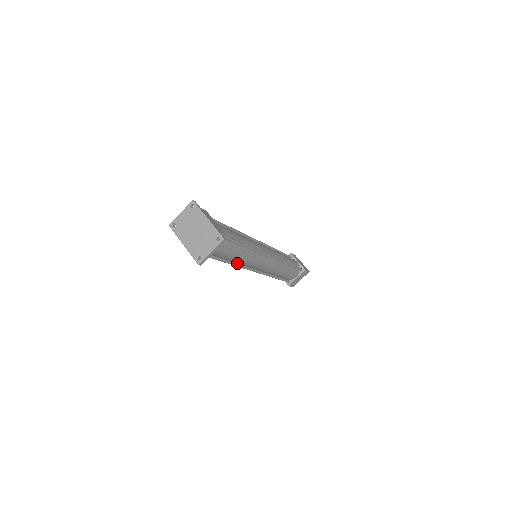
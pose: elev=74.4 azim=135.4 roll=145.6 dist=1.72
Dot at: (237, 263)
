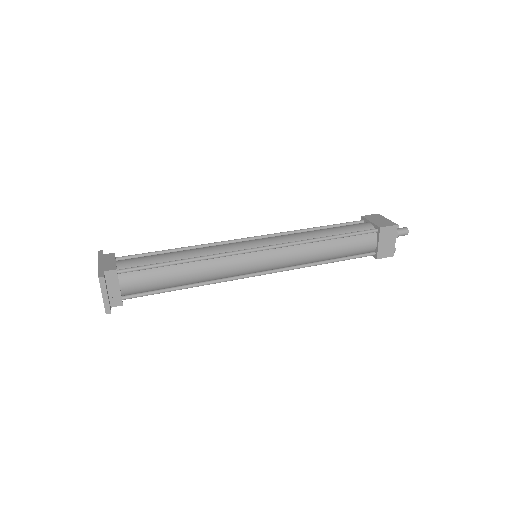
Dot at: (207, 281)
